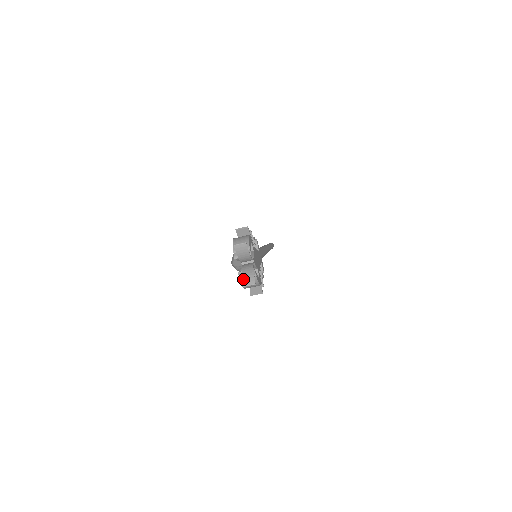
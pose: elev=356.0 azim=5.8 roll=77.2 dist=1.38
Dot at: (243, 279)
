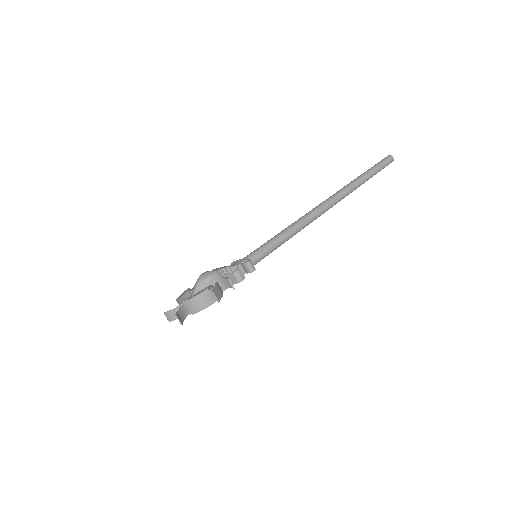
Dot at: (168, 312)
